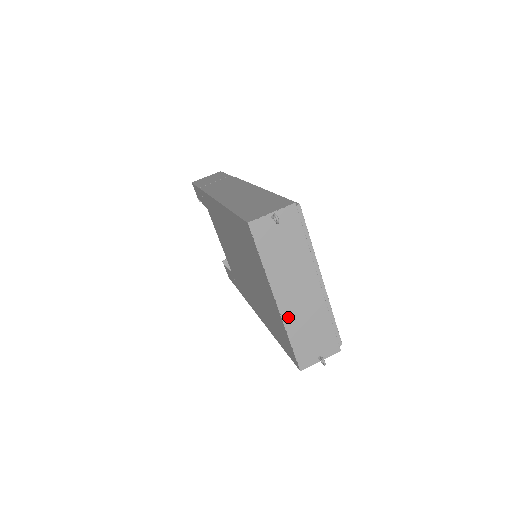
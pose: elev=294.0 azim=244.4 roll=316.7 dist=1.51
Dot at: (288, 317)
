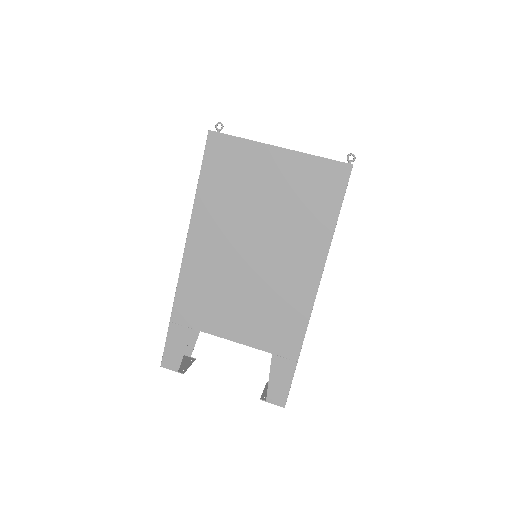
Dot at: (297, 151)
